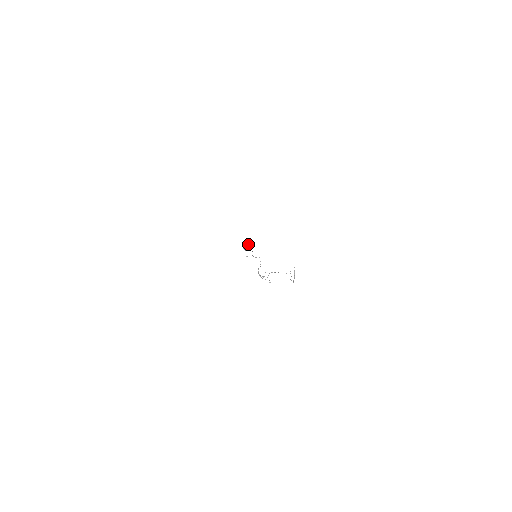
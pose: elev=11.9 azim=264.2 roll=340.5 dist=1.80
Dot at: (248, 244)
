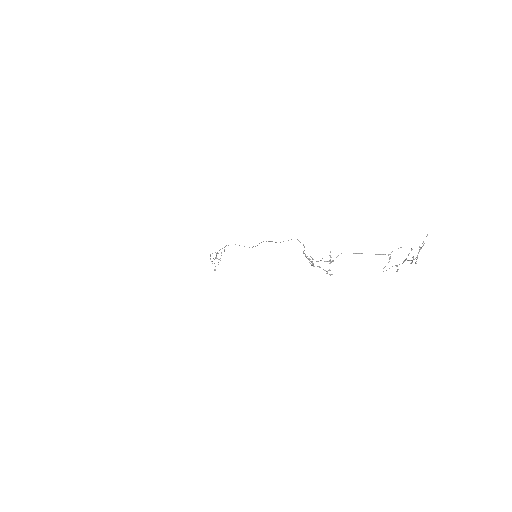
Dot at: occluded
